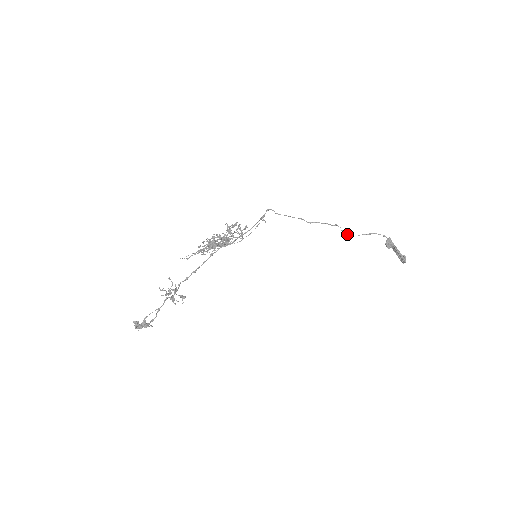
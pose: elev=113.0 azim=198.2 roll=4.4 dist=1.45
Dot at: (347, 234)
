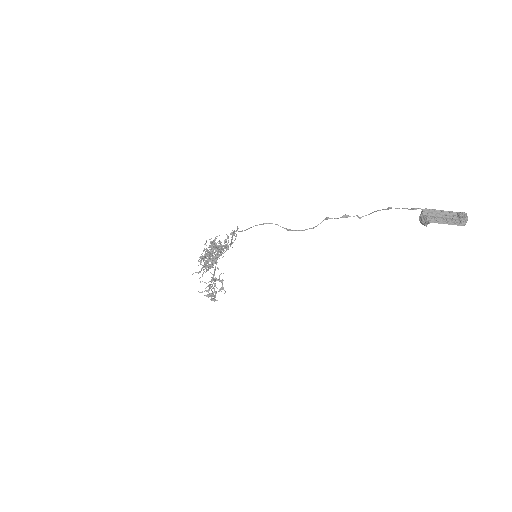
Dot at: occluded
